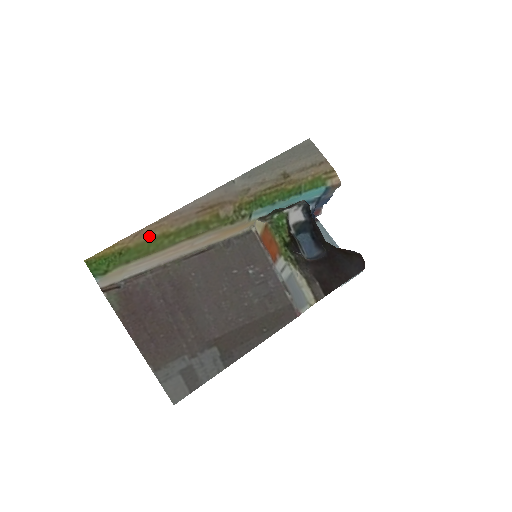
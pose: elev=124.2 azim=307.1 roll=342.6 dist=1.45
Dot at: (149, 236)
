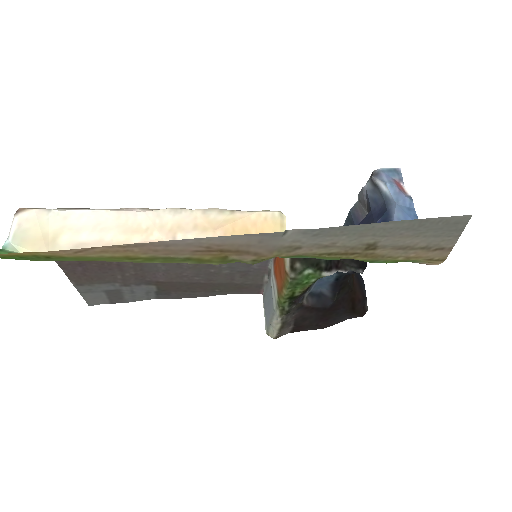
Dot at: (102, 255)
